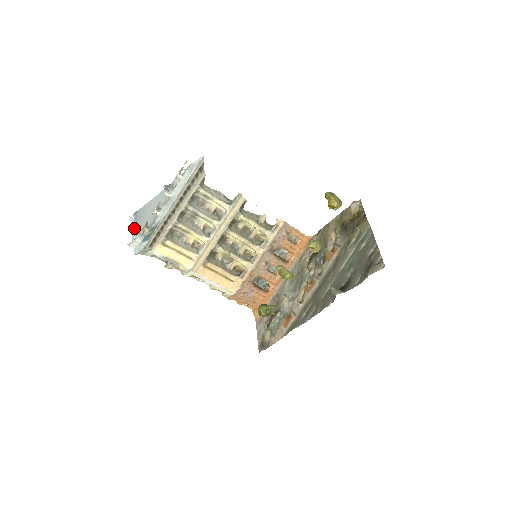
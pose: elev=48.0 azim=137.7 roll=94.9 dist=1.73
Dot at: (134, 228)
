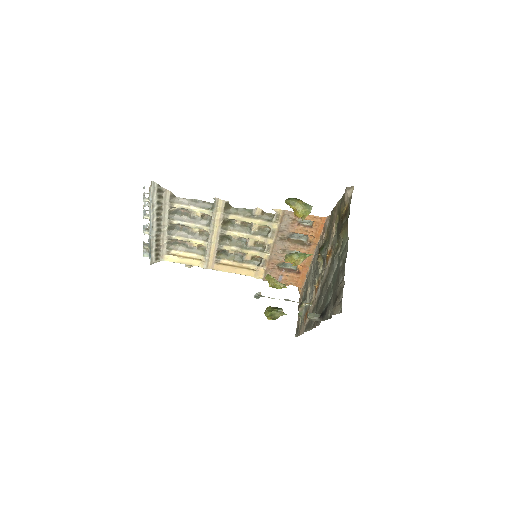
Dot at: occluded
